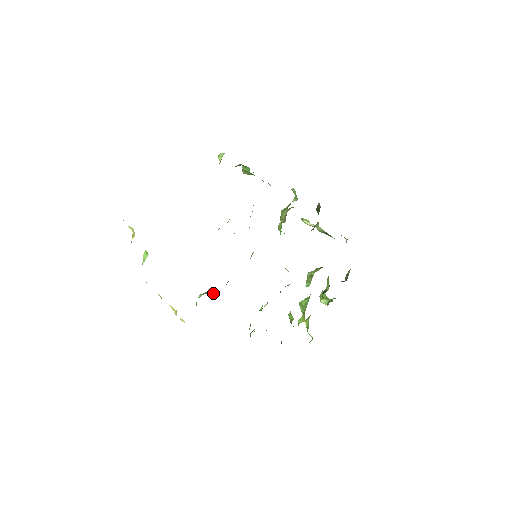
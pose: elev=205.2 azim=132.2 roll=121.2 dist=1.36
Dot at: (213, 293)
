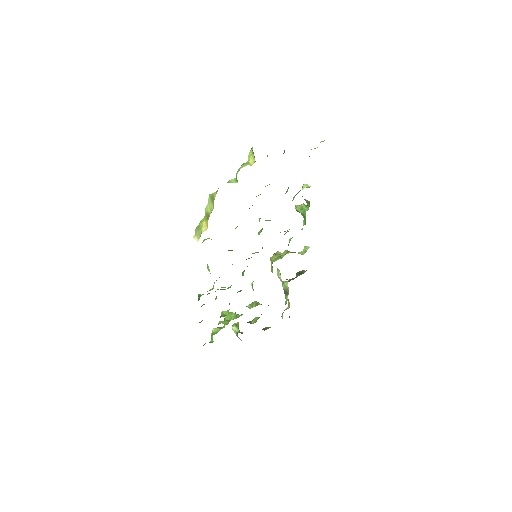
Dot at: occluded
